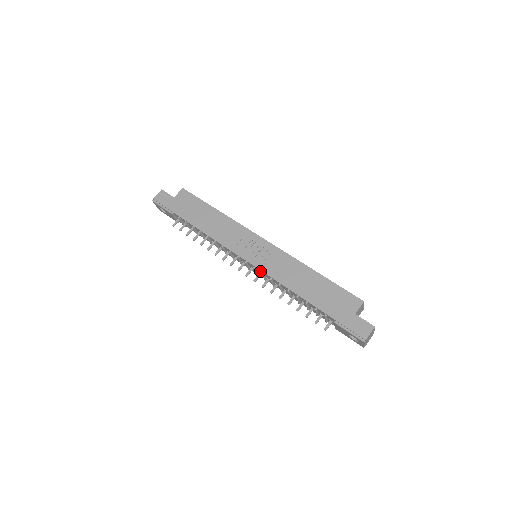
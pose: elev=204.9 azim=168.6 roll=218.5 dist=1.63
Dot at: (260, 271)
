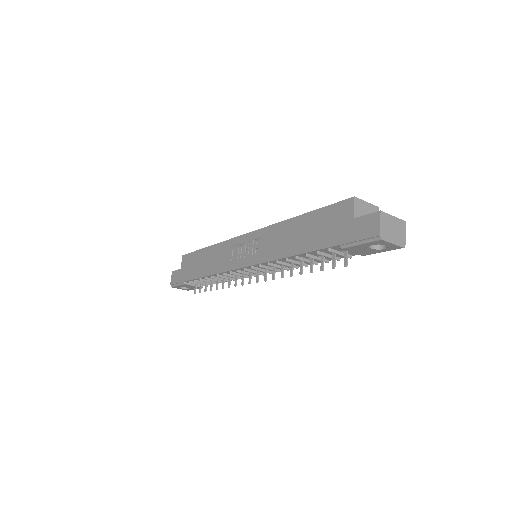
Dot at: (259, 266)
